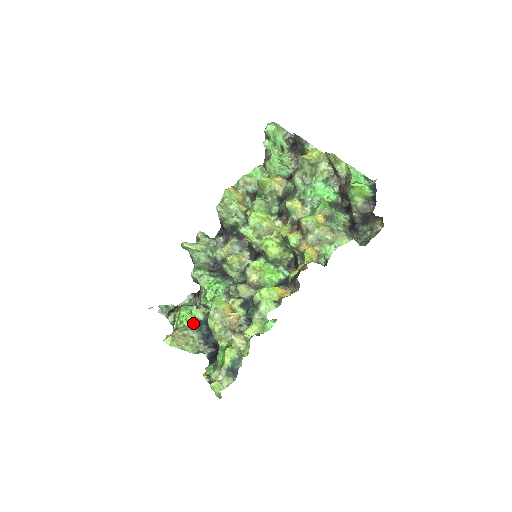
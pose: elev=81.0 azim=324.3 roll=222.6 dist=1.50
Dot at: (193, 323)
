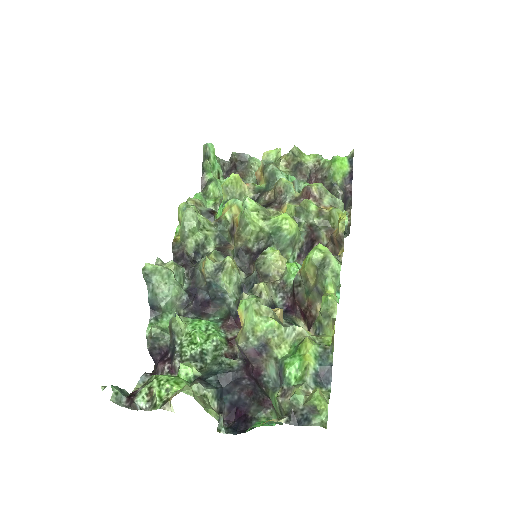
Dot at: (188, 385)
